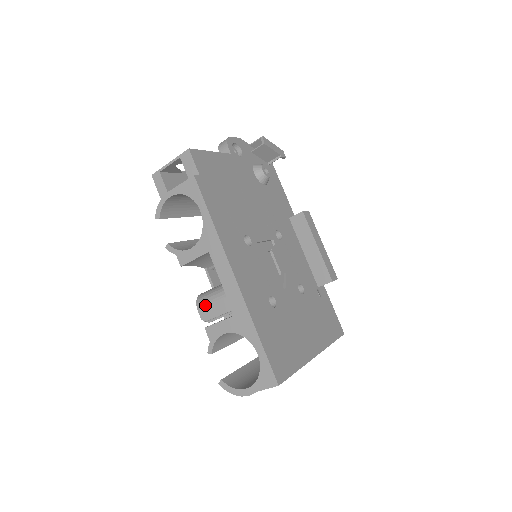
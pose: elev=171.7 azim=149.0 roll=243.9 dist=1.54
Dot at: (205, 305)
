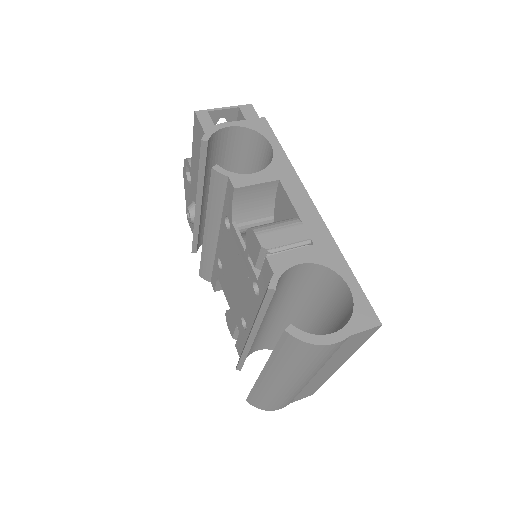
Dot at: (269, 231)
